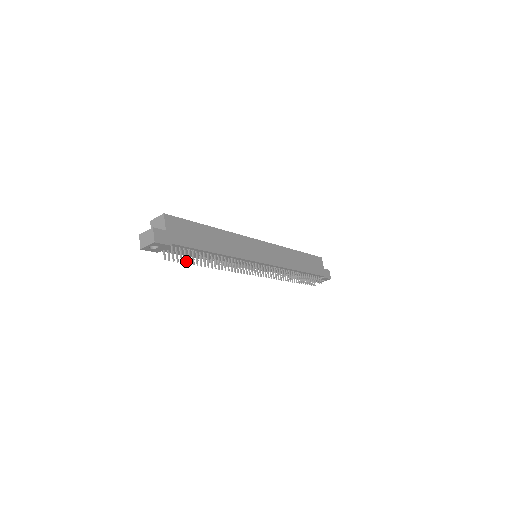
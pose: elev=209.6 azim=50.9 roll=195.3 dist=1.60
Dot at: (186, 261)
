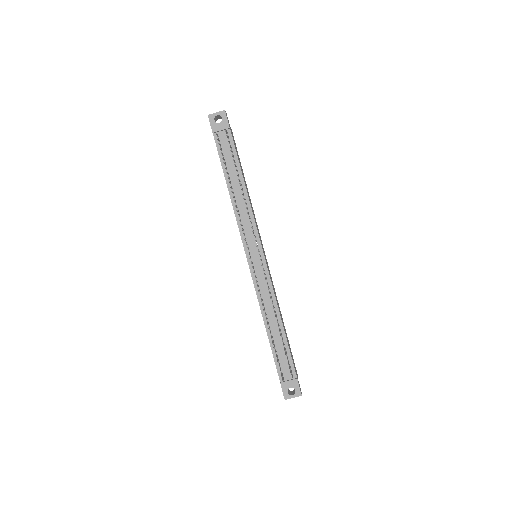
Dot at: occluded
